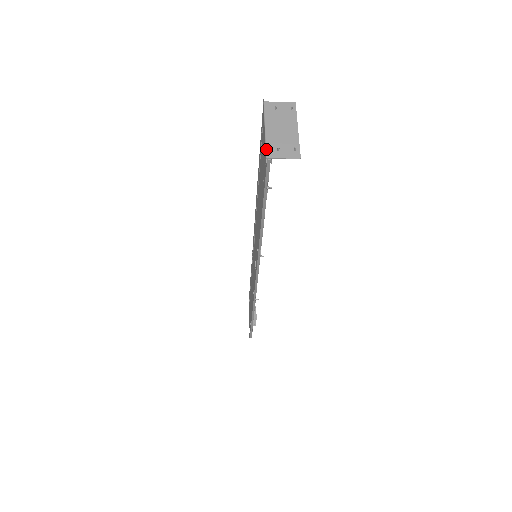
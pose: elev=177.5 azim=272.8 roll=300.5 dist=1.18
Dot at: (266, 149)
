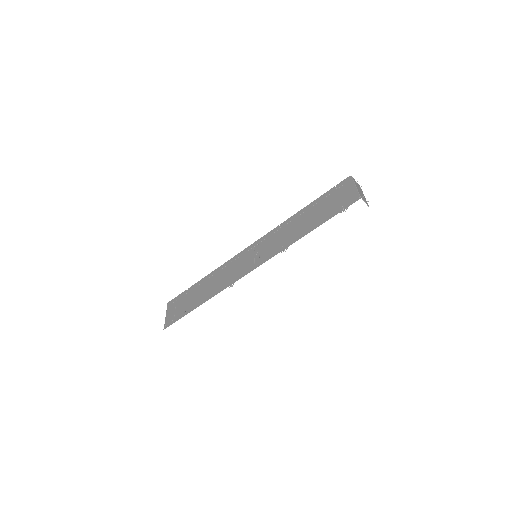
Dot at: (359, 193)
